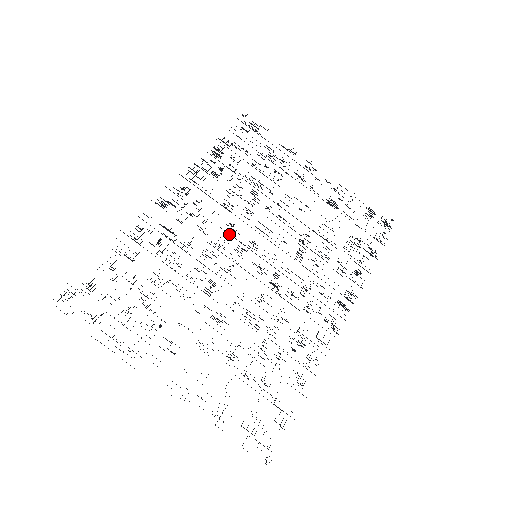
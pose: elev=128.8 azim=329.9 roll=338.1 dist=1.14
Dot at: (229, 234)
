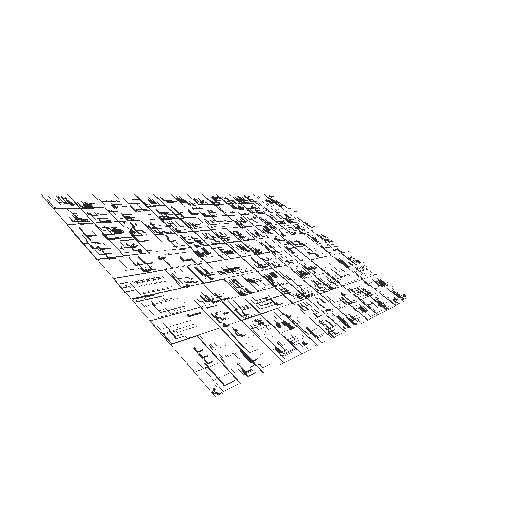
Dot at: (234, 235)
